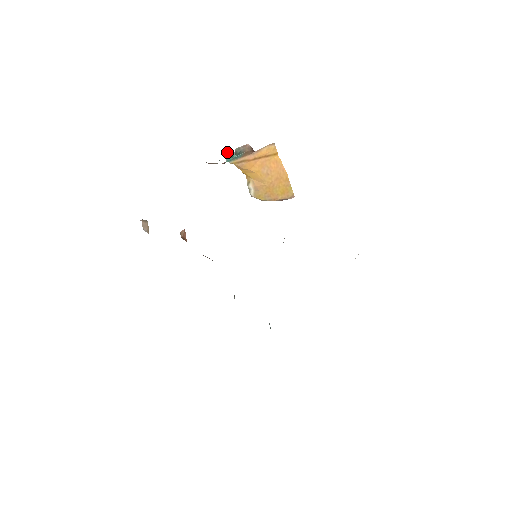
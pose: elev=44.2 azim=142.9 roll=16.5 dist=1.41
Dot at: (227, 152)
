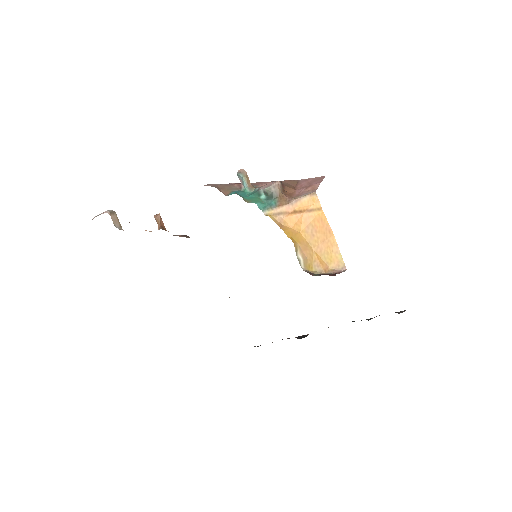
Dot at: (243, 175)
